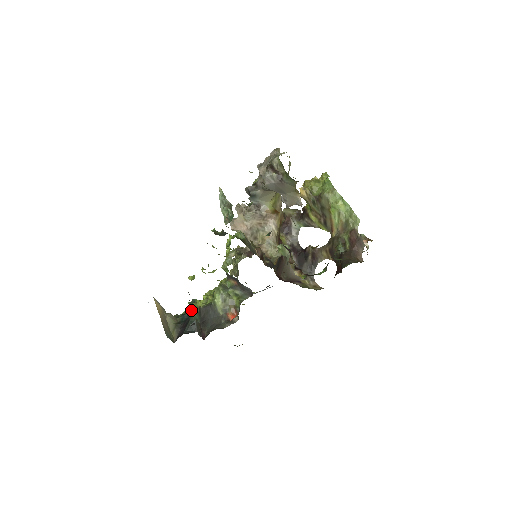
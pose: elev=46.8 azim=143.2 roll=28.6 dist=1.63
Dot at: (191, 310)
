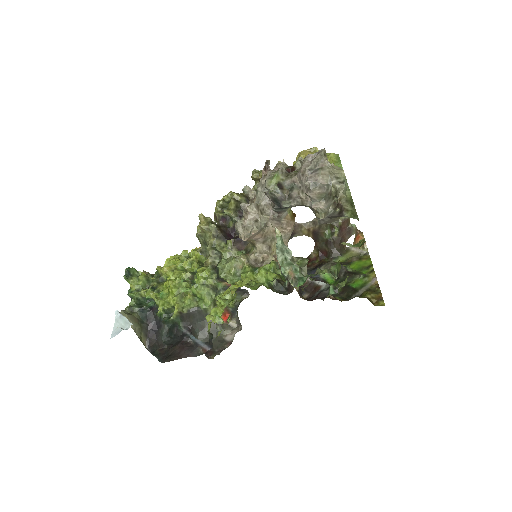
Dot at: (161, 309)
